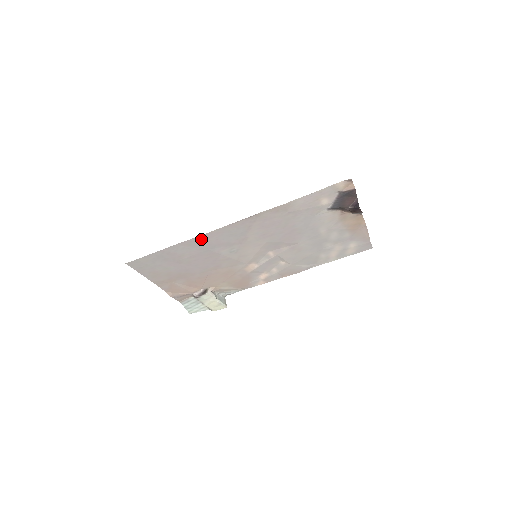
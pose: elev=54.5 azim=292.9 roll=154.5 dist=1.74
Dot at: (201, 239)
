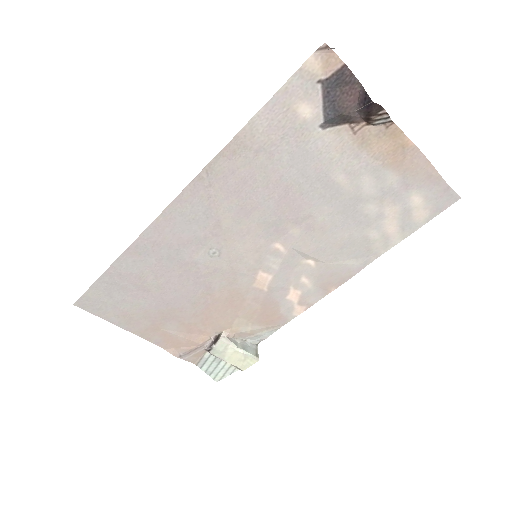
Dot at: (149, 239)
